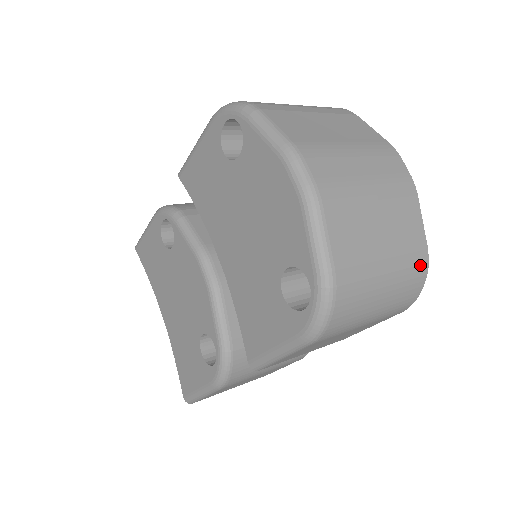
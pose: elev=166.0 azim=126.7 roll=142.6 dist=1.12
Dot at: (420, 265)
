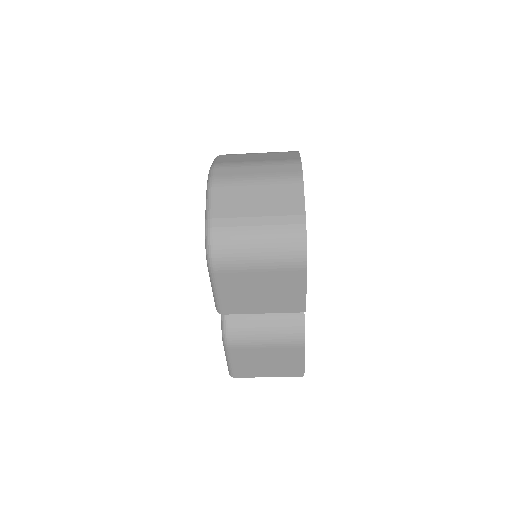
Dot at: (296, 224)
